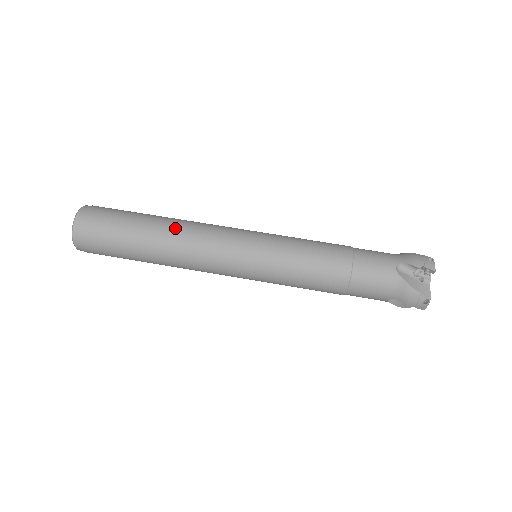
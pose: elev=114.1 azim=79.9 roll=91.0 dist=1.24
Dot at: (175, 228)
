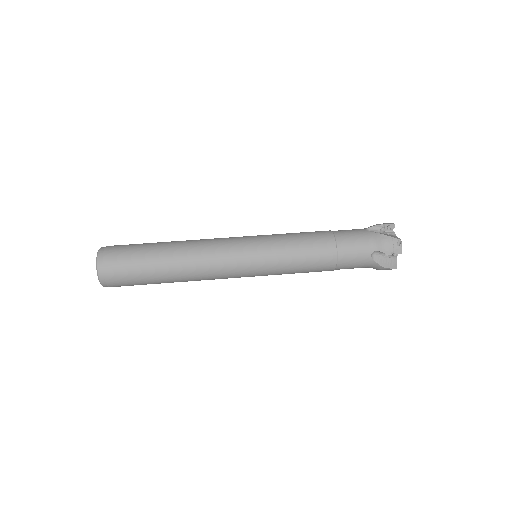
Dot at: (186, 266)
